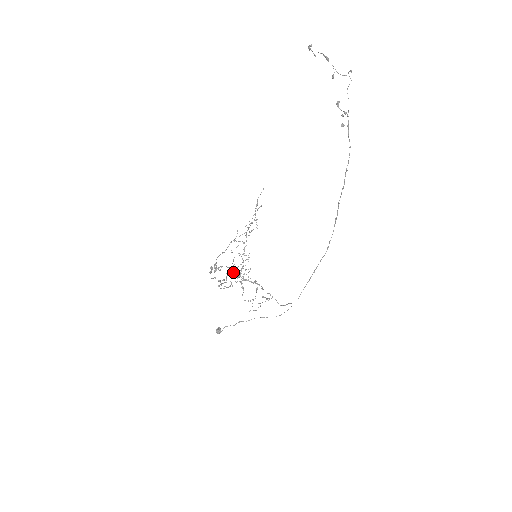
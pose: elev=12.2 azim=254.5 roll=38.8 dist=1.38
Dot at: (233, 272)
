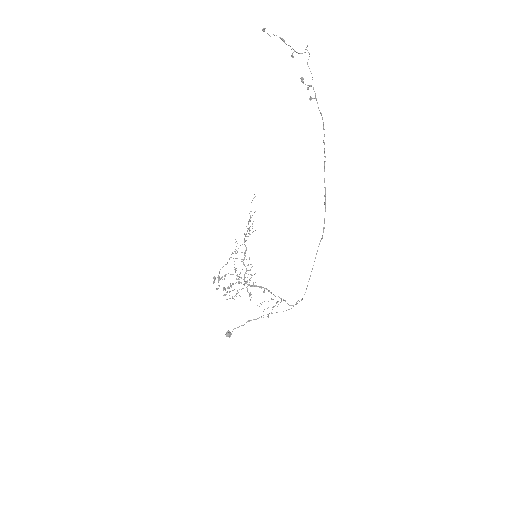
Dot at: (237, 279)
